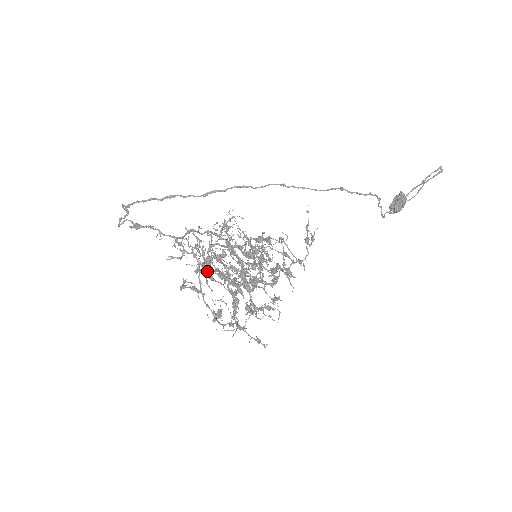
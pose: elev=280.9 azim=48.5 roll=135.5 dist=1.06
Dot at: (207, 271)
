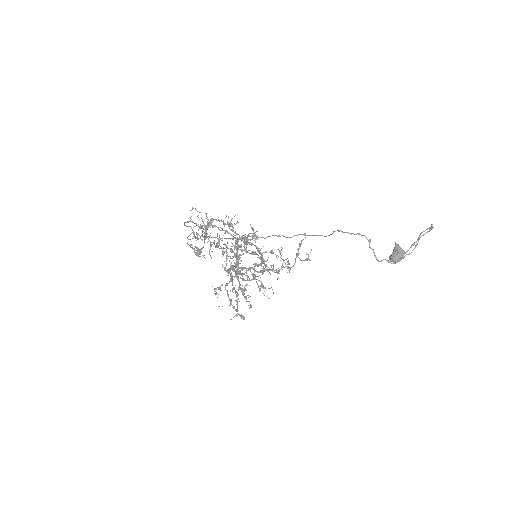
Dot at: (211, 244)
